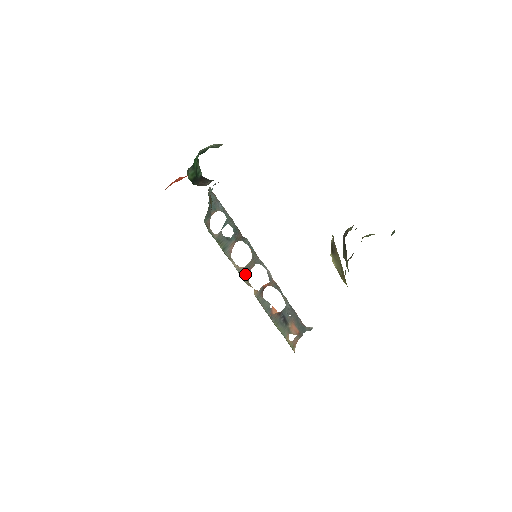
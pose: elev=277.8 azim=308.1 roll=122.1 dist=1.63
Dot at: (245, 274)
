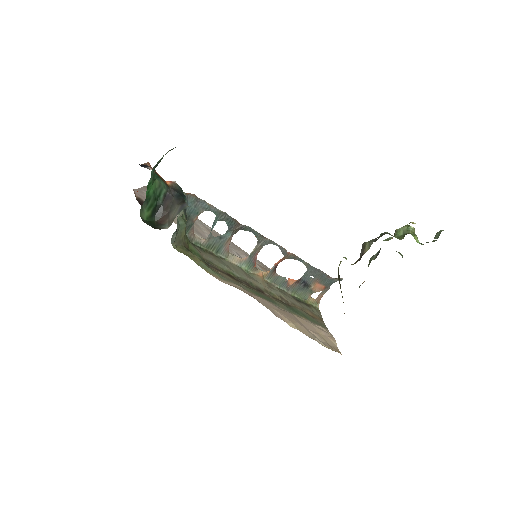
Dot at: (250, 263)
